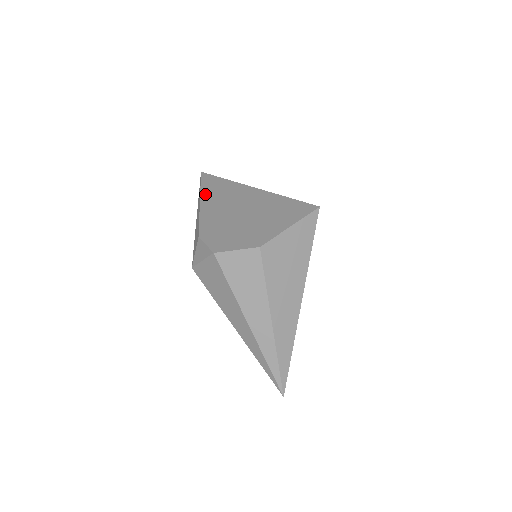
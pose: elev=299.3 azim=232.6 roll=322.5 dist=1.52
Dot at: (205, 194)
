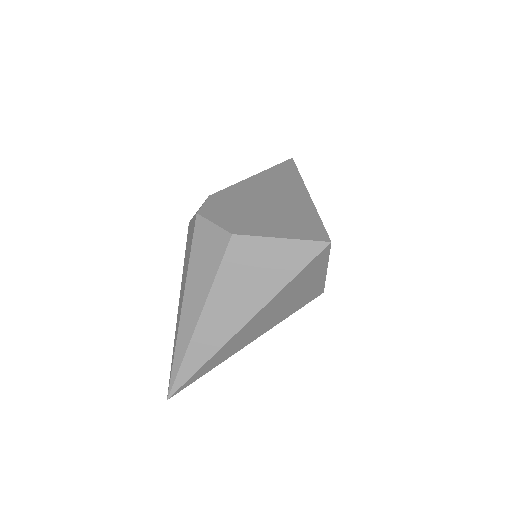
Dot at: (266, 173)
